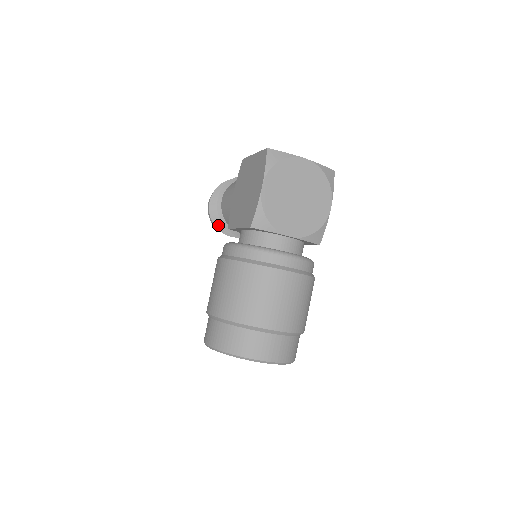
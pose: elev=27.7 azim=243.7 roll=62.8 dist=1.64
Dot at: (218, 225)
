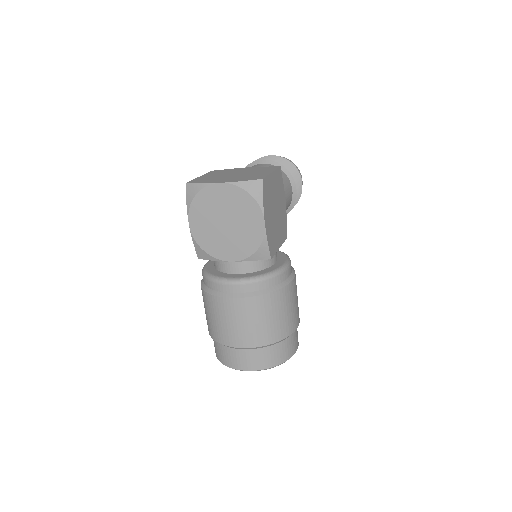
Dot at: occluded
